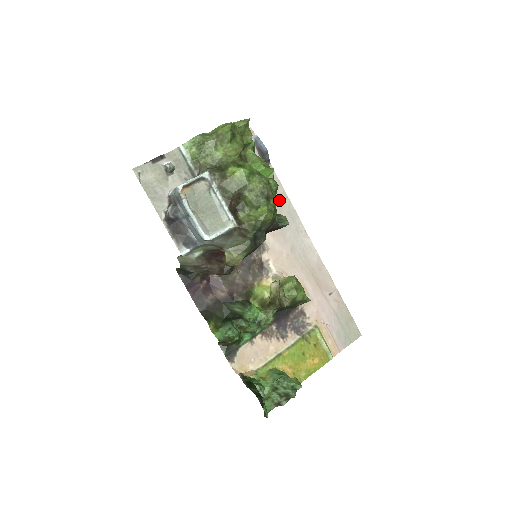
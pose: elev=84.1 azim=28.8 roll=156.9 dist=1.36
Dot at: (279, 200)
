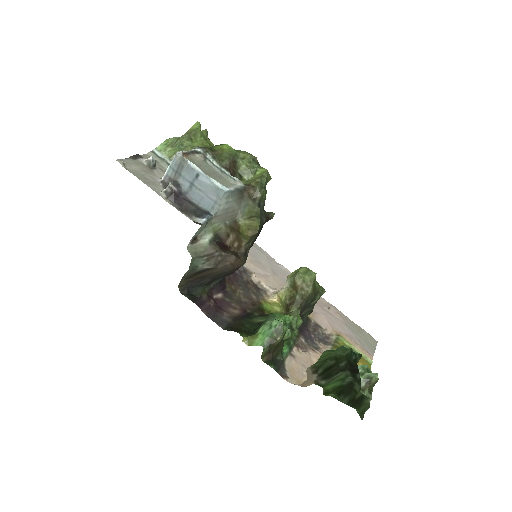
Dot at: occluded
